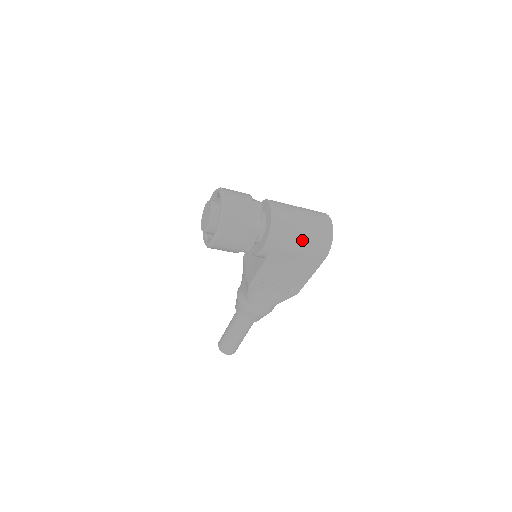
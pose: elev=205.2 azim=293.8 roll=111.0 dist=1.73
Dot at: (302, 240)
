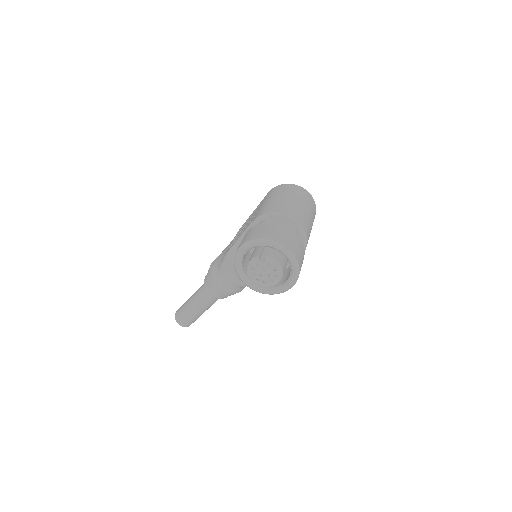
Dot at: (311, 229)
